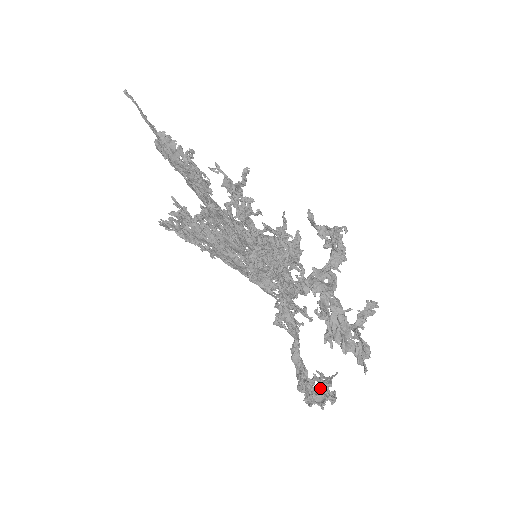
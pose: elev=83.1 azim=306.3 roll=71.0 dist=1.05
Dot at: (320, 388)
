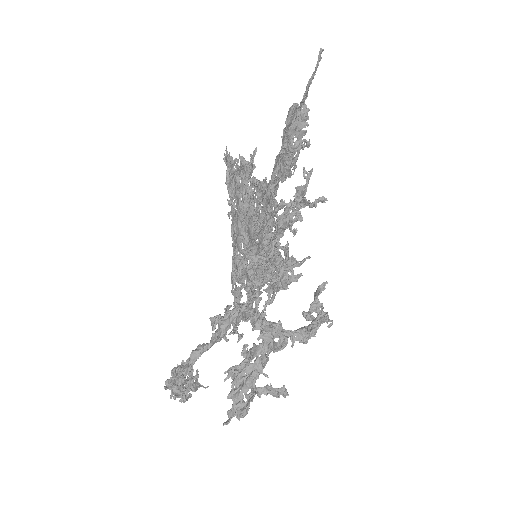
Dot at: (186, 384)
